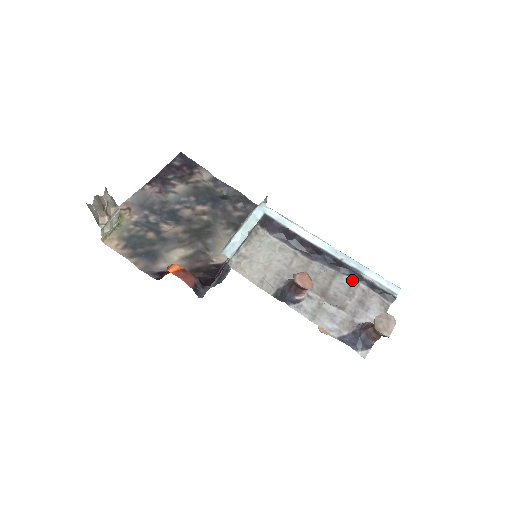
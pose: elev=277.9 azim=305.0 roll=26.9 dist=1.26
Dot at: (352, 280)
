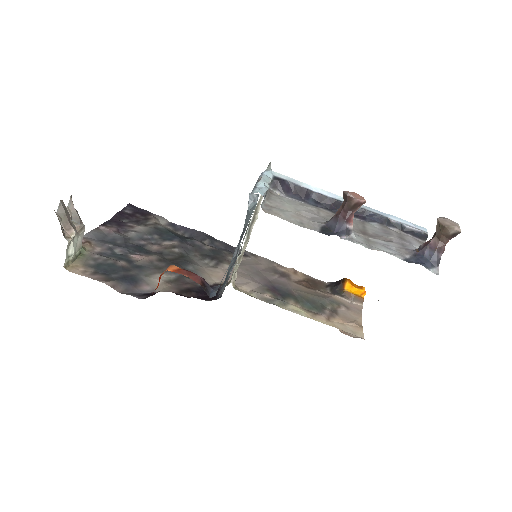
Dot at: (381, 225)
